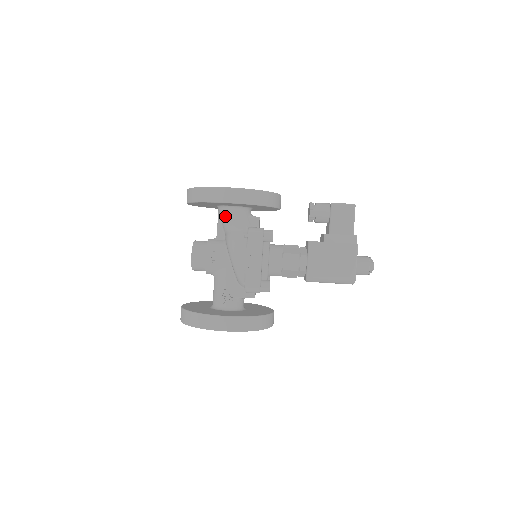
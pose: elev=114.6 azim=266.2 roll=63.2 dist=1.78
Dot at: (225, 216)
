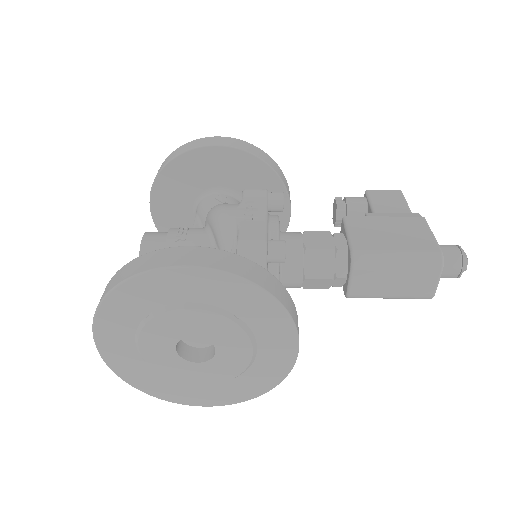
Dot at: (206, 203)
